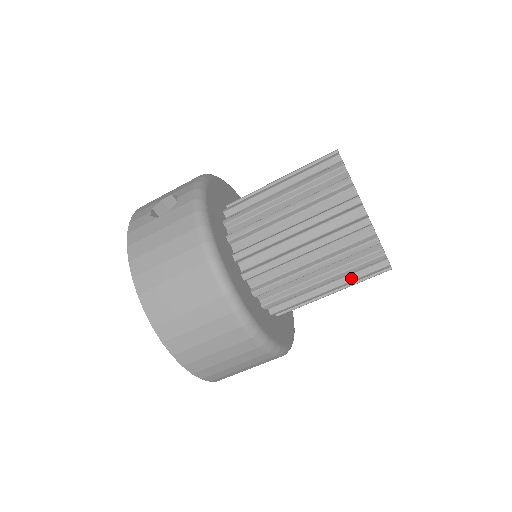
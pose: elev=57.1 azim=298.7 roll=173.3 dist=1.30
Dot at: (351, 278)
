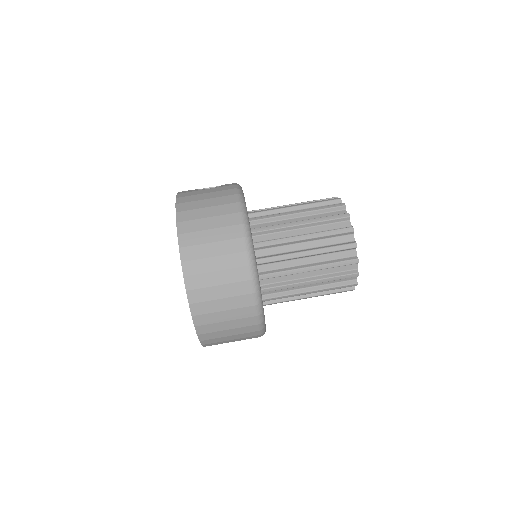
Dot at: (329, 276)
